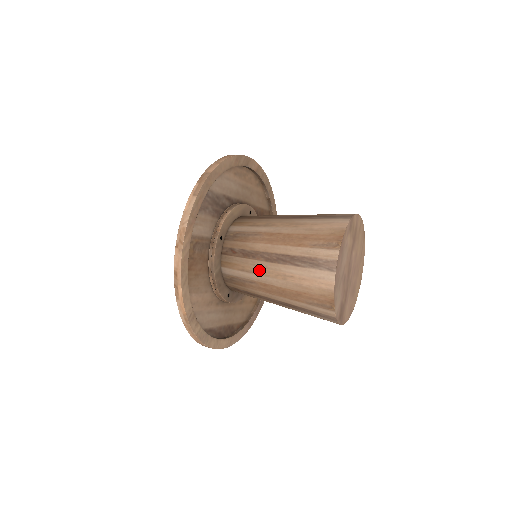
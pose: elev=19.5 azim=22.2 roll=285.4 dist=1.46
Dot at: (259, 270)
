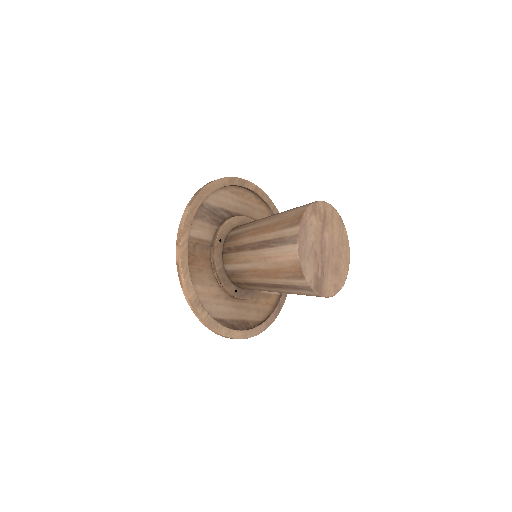
Dot at: (248, 259)
